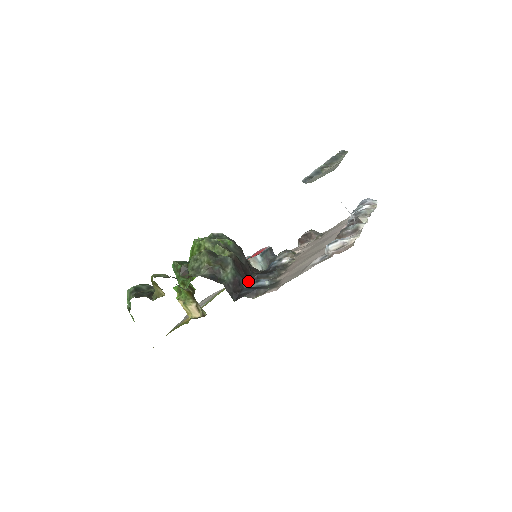
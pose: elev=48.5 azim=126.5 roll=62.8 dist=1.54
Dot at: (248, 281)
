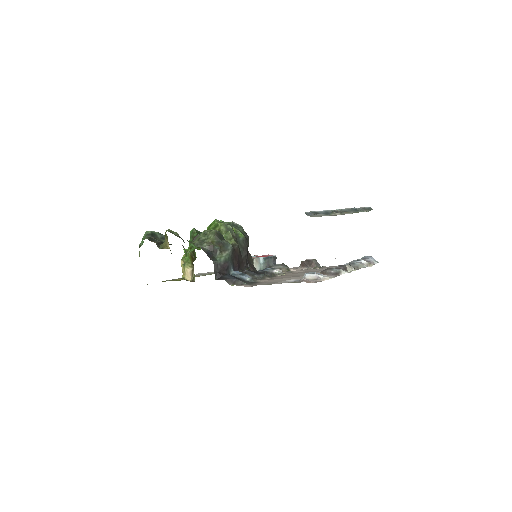
Dot at: (236, 271)
